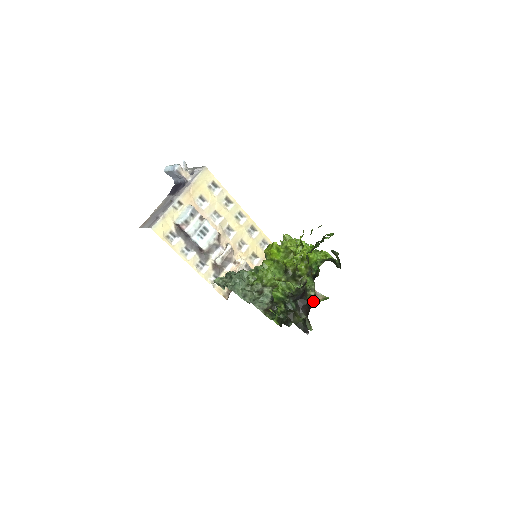
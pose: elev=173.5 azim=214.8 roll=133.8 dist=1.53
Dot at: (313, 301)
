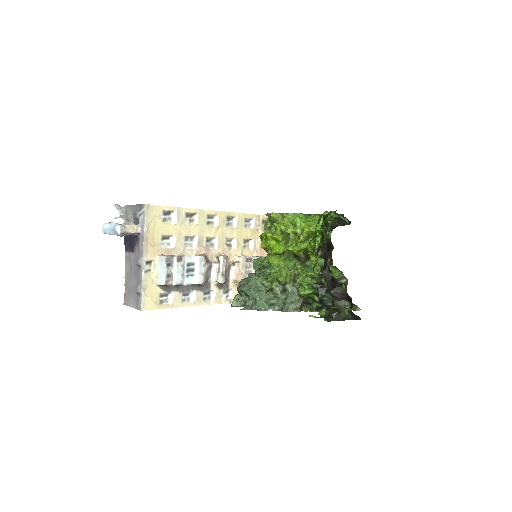
Dot at: occluded
